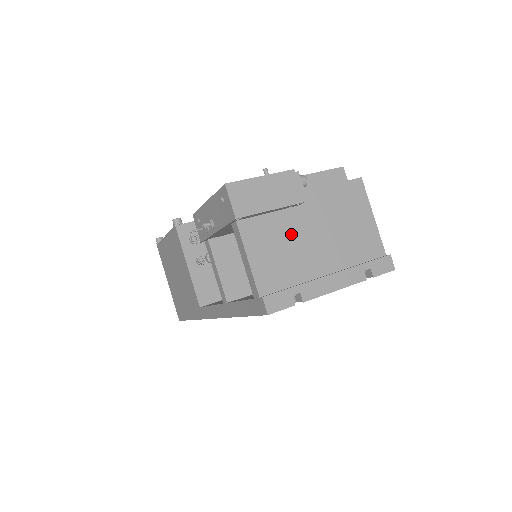
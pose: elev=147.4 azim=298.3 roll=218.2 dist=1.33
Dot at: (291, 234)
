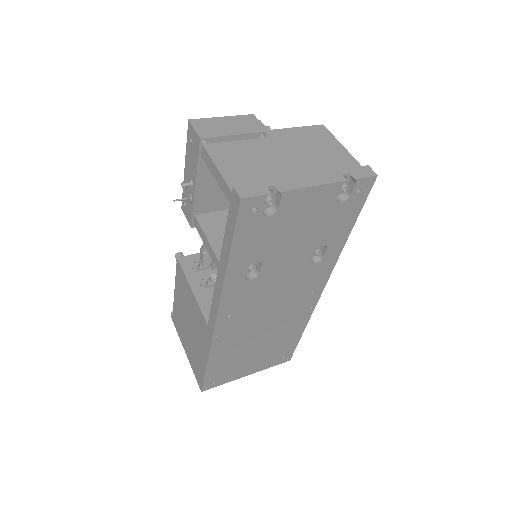
Dot at: (259, 154)
